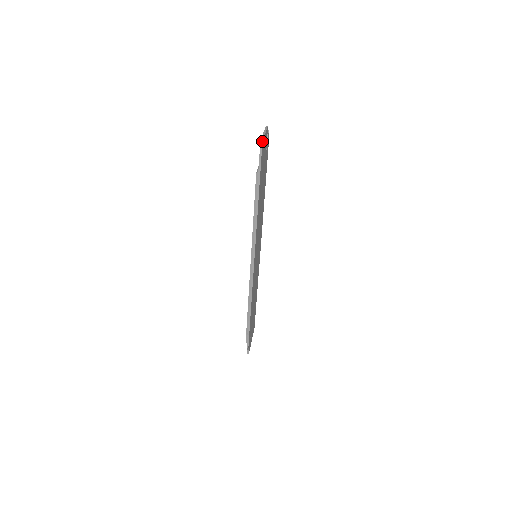
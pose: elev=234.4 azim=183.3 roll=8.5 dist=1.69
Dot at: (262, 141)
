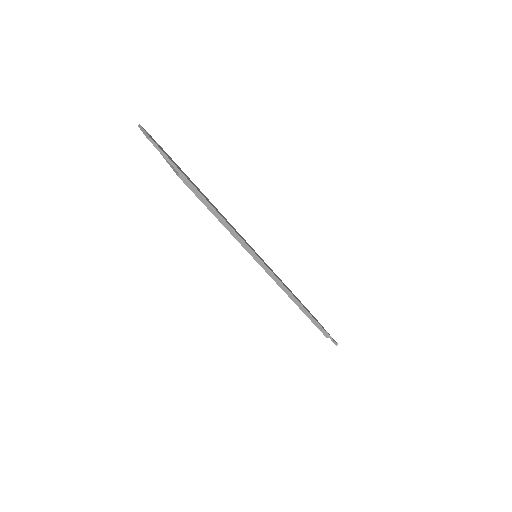
Dot at: (150, 139)
